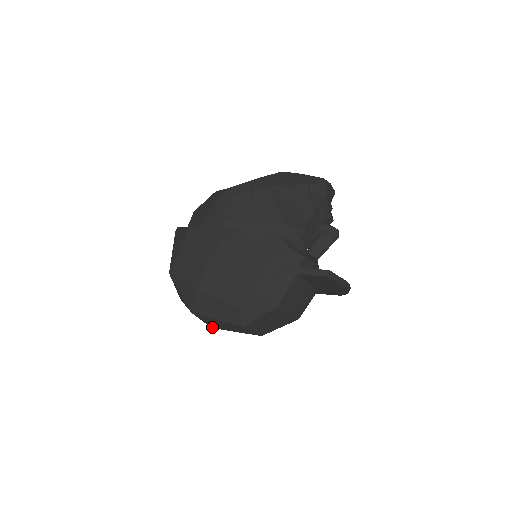
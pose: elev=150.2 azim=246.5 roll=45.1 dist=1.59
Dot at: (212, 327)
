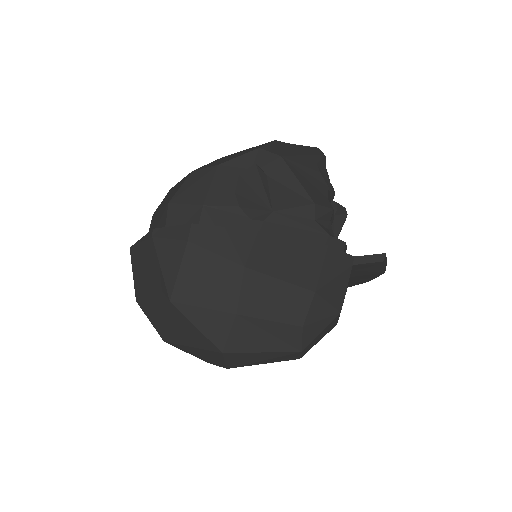
Dot at: (230, 367)
